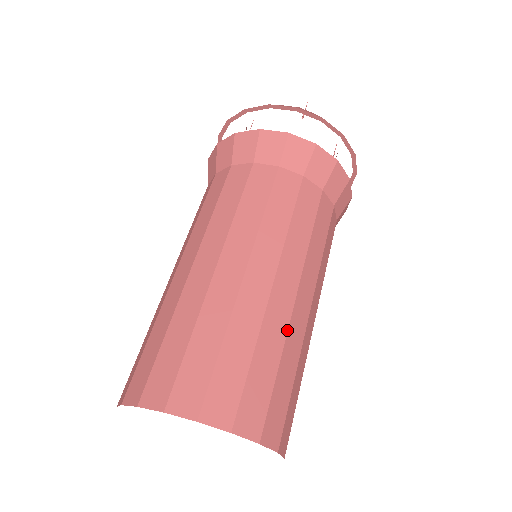
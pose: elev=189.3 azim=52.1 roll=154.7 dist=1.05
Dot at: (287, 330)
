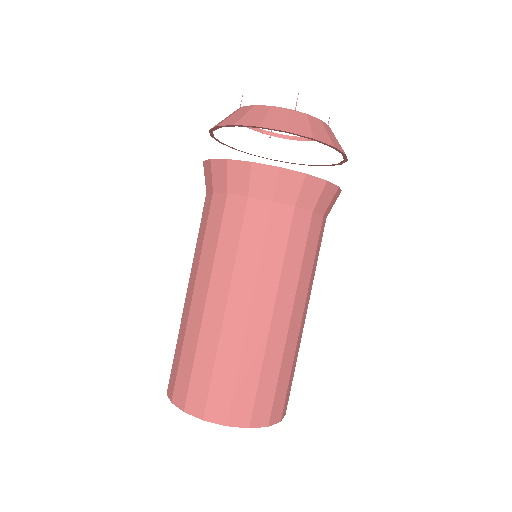
Dot at: (284, 347)
